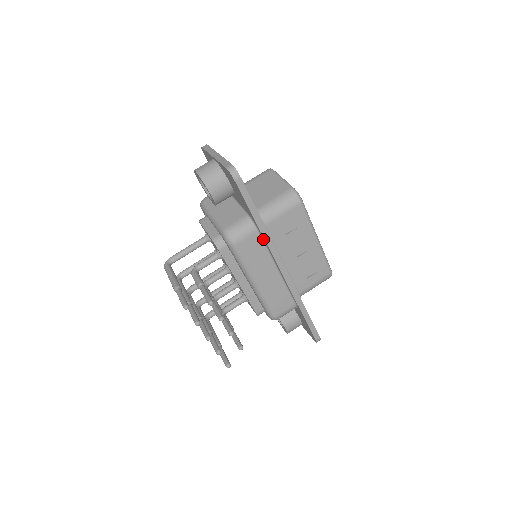
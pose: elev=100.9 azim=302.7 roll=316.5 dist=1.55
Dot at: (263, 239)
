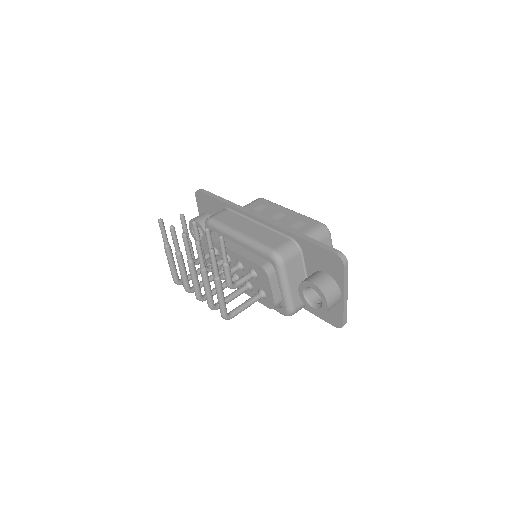
Dot at: (234, 211)
